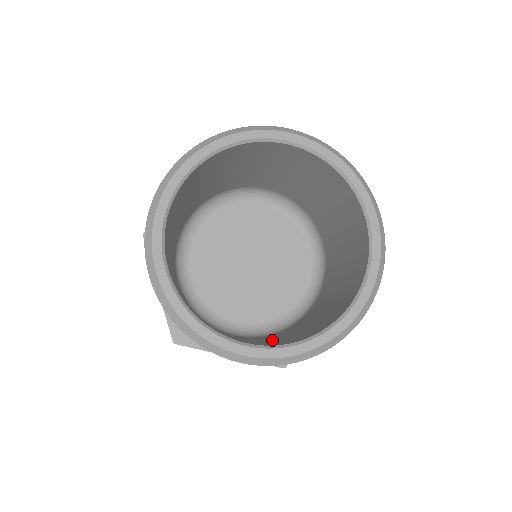
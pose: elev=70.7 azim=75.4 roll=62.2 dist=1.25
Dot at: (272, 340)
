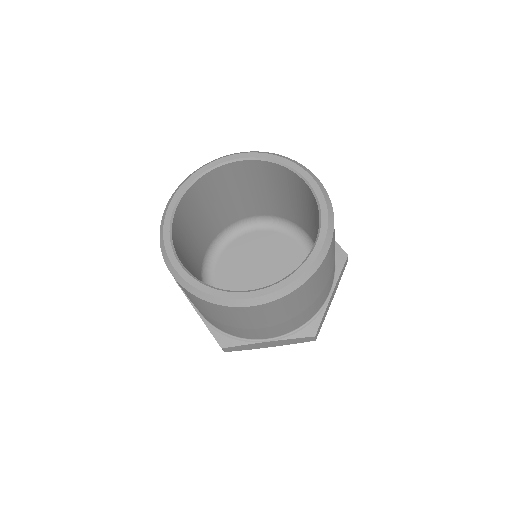
Dot at: occluded
